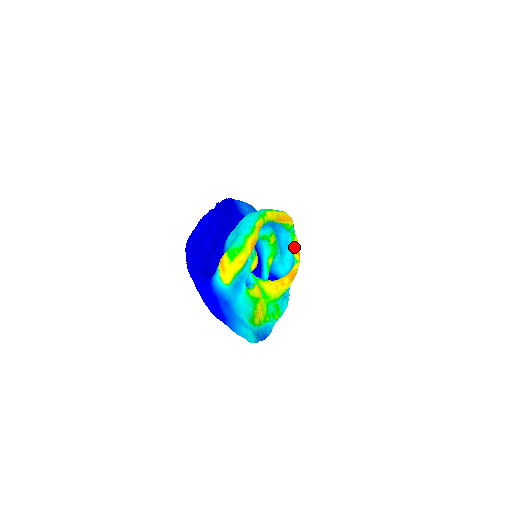
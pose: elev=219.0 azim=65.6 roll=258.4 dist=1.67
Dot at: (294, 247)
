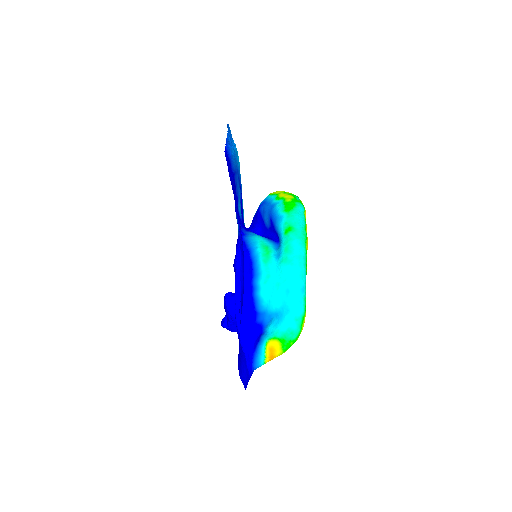
Dot at: occluded
